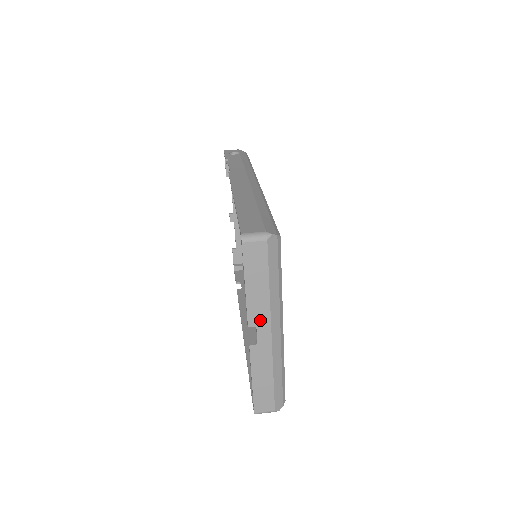
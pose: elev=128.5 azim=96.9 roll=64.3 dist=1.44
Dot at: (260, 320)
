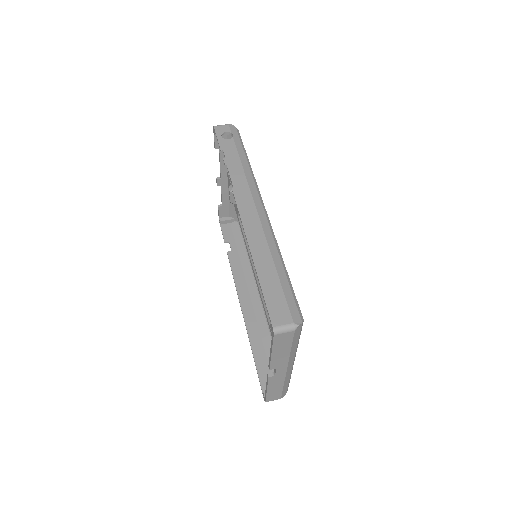
Dot at: (279, 366)
